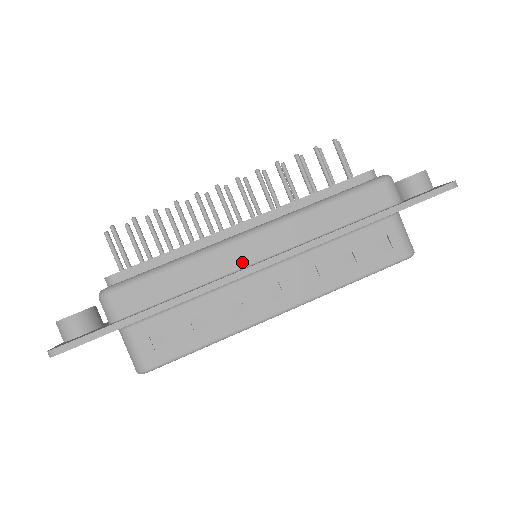
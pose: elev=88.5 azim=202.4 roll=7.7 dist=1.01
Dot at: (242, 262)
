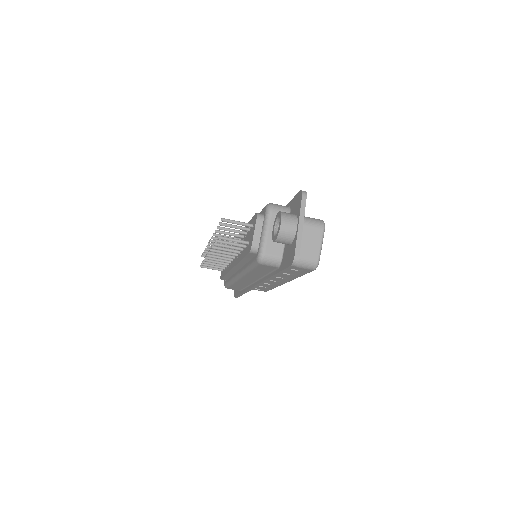
Dot at: (249, 282)
